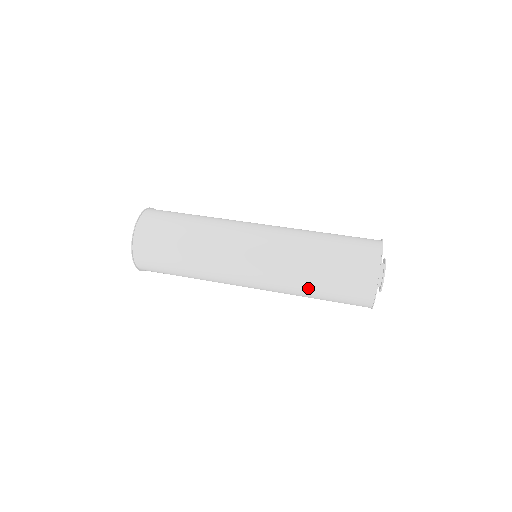
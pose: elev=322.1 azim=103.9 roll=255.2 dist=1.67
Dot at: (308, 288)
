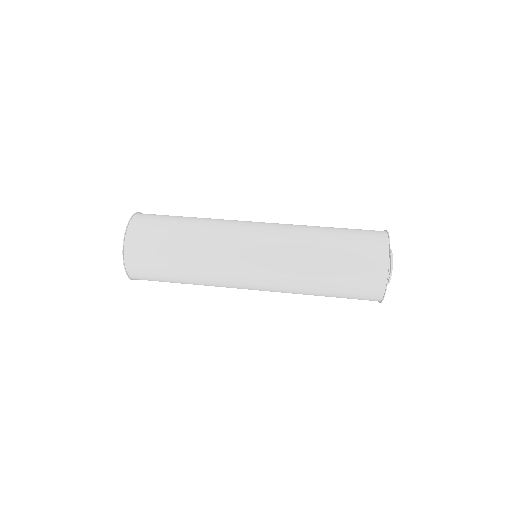
Dot at: (318, 252)
